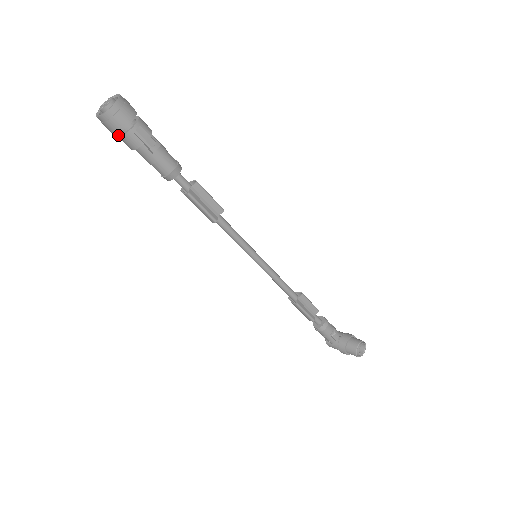
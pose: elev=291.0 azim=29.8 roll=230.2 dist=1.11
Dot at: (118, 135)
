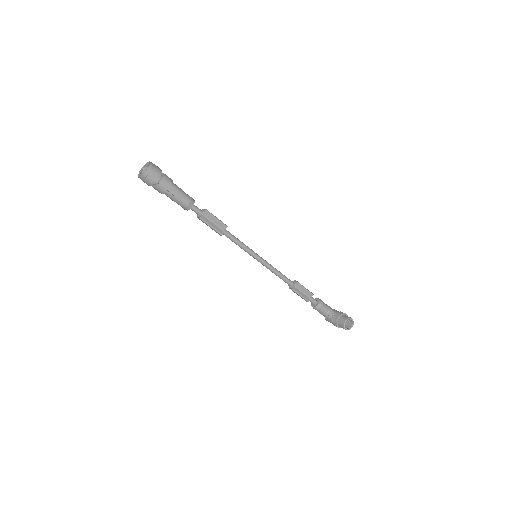
Dot at: (152, 186)
